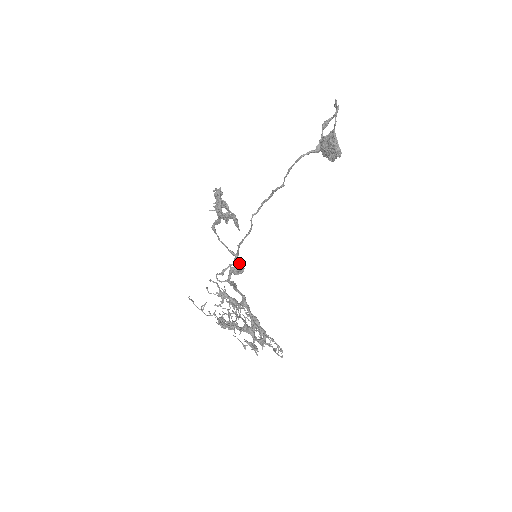
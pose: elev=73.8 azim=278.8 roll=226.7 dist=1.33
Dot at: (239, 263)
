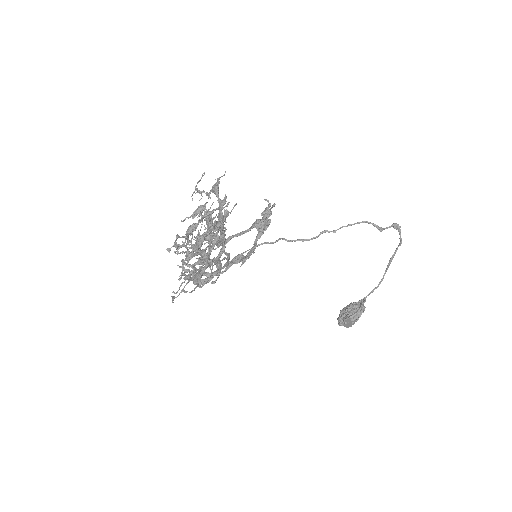
Dot at: occluded
